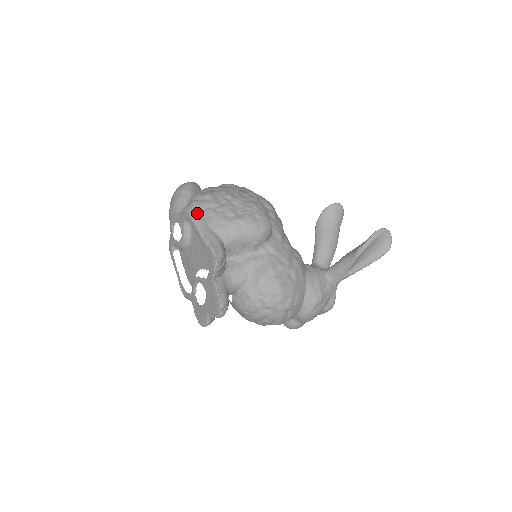
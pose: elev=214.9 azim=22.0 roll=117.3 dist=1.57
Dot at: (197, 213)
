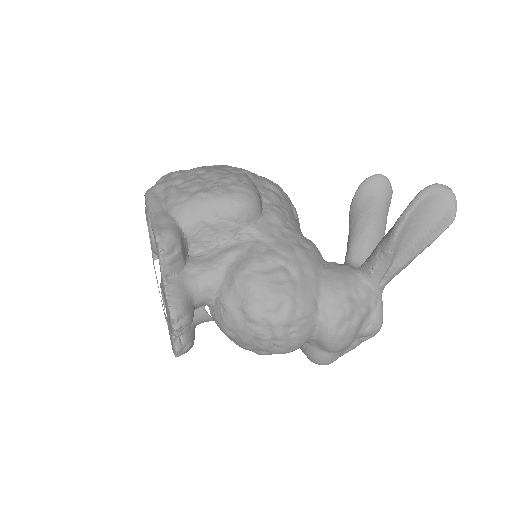
Dot at: (155, 194)
